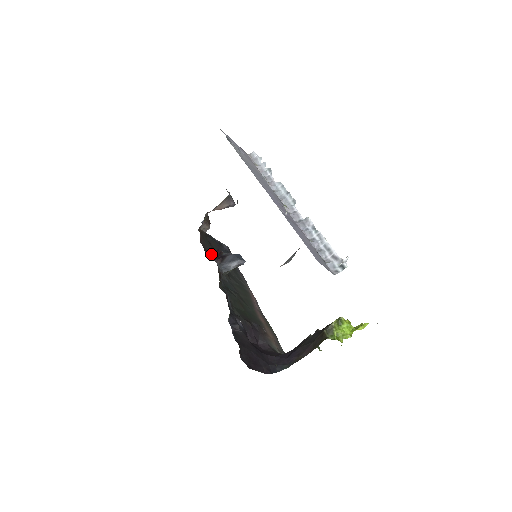
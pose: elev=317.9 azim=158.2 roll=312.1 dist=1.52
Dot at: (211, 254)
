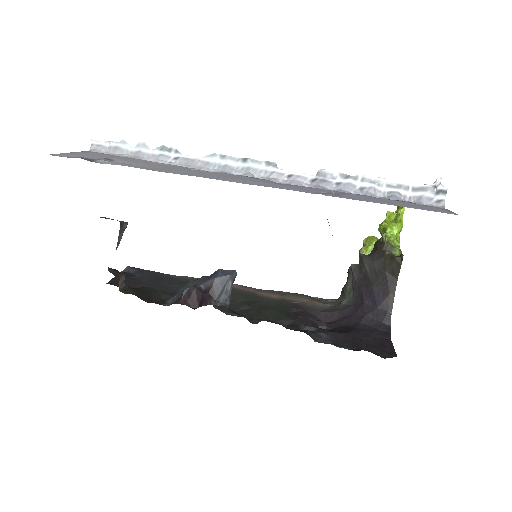
Dot at: (187, 302)
